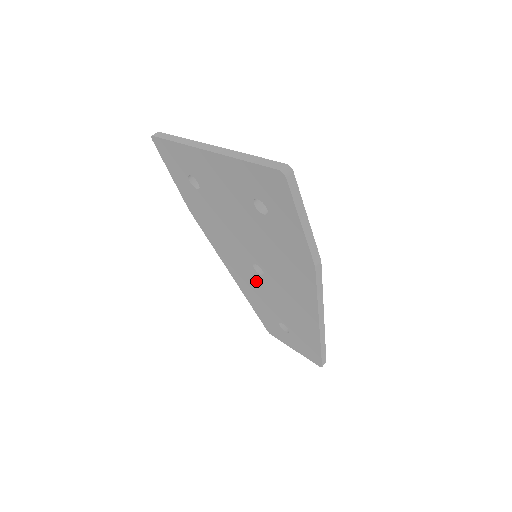
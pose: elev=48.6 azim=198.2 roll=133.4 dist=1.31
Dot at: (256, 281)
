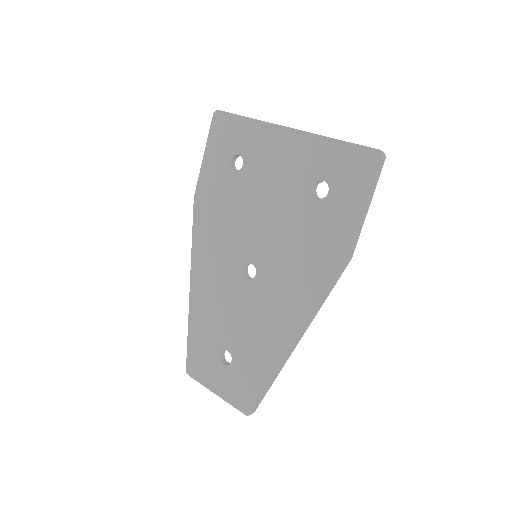
Dot at: (231, 289)
